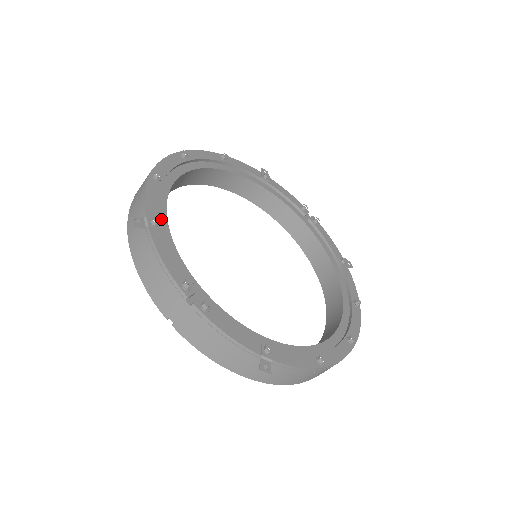
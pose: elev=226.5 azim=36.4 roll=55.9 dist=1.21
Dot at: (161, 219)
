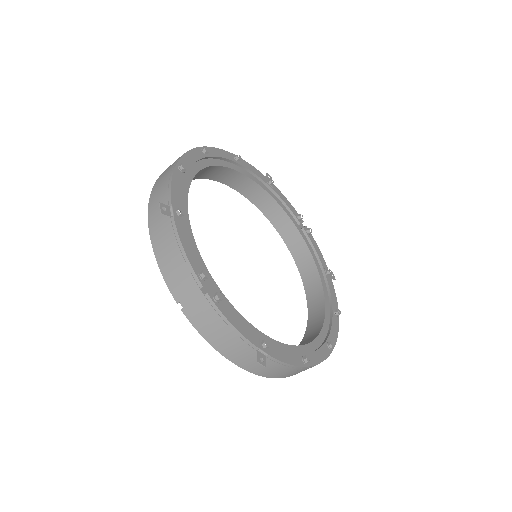
Dot at: occluded
